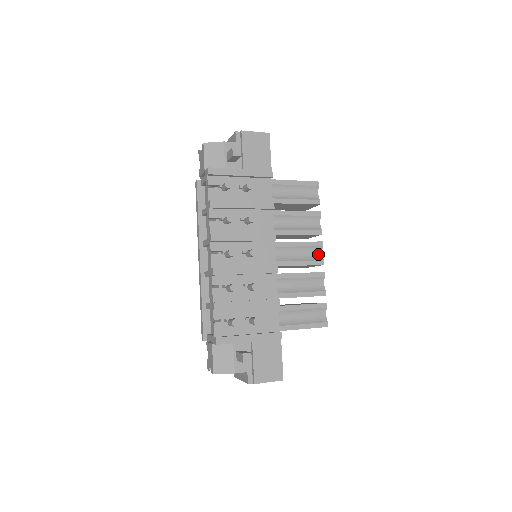
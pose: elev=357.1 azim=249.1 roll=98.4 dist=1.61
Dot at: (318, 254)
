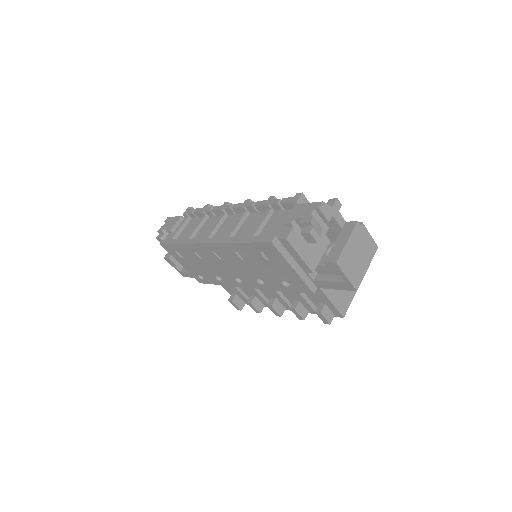
Dot at: occluded
